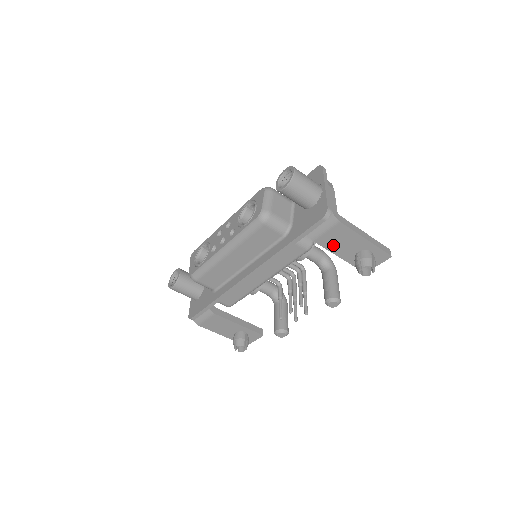
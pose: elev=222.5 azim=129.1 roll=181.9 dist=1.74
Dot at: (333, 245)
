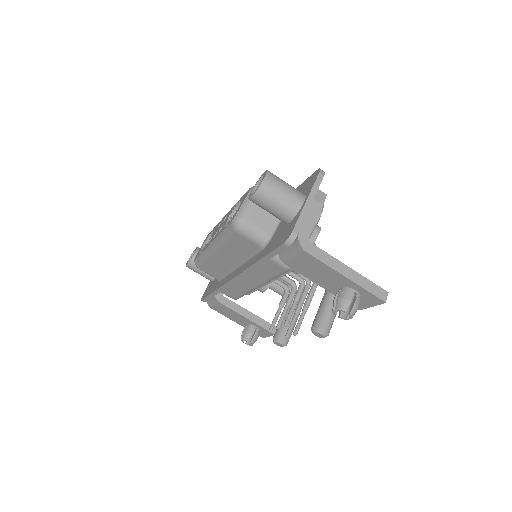
Dot at: (309, 273)
